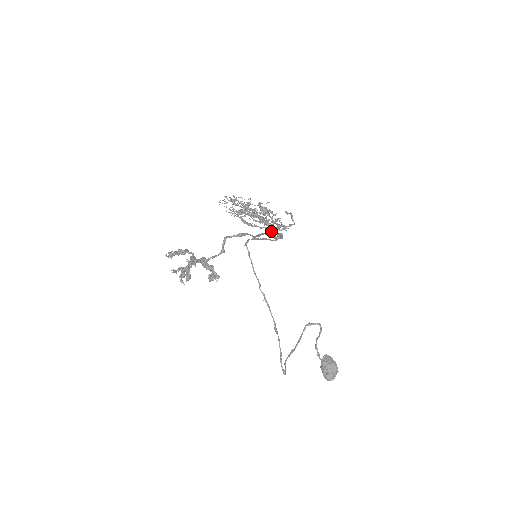
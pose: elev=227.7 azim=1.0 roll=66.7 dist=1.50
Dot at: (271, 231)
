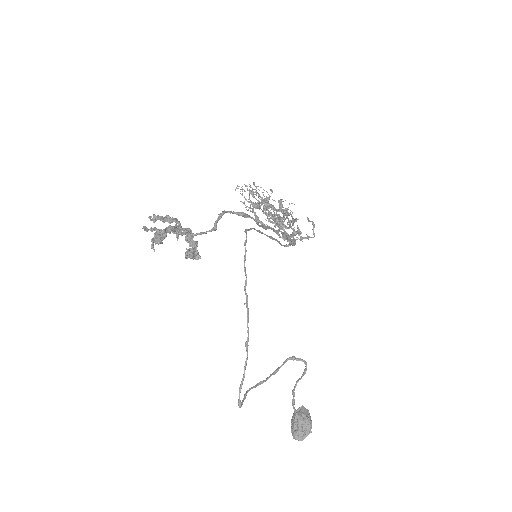
Dot at: occluded
